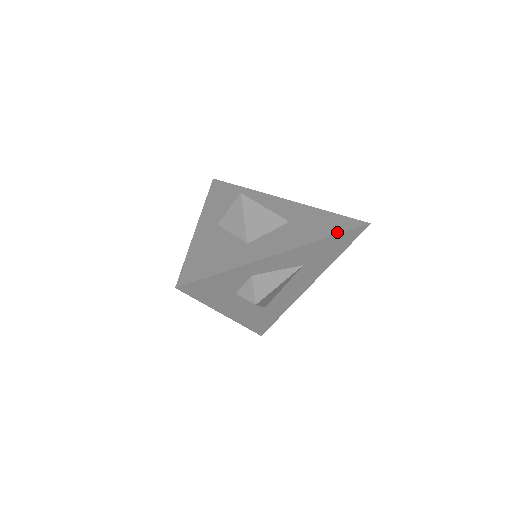
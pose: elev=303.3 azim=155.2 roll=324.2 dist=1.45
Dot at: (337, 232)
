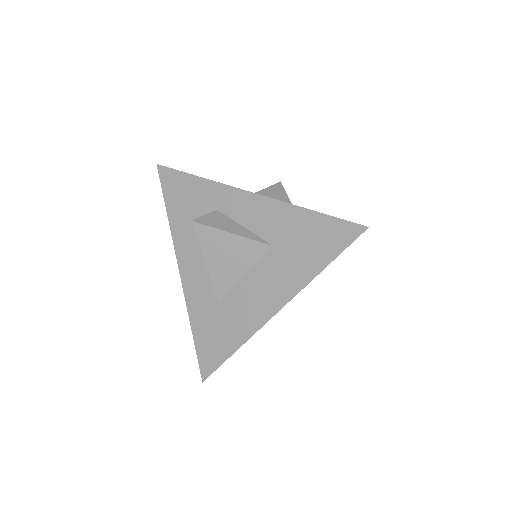
Dot at: (323, 214)
